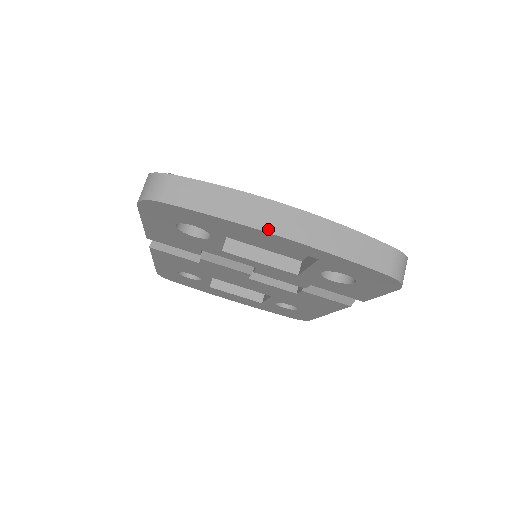
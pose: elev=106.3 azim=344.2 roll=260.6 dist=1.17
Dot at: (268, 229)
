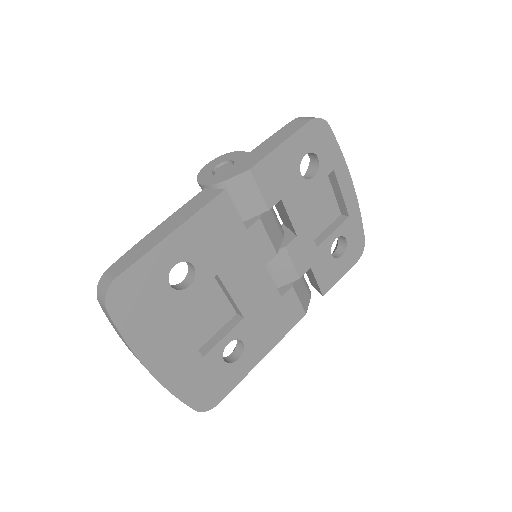
Dot at: (350, 177)
